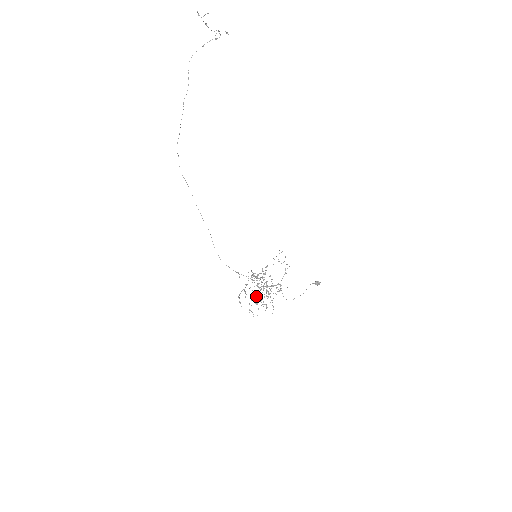
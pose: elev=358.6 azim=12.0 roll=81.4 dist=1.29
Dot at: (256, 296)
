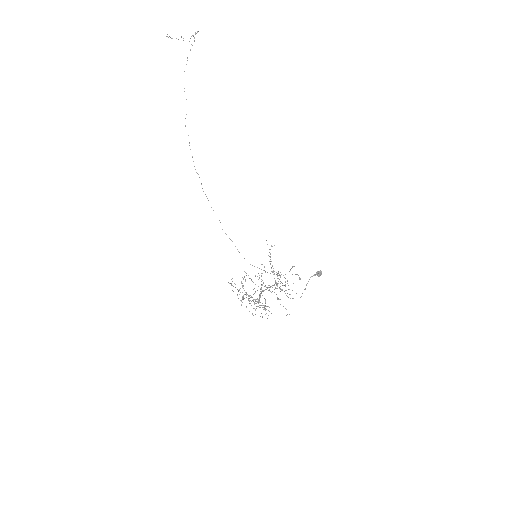
Dot at: (241, 304)
